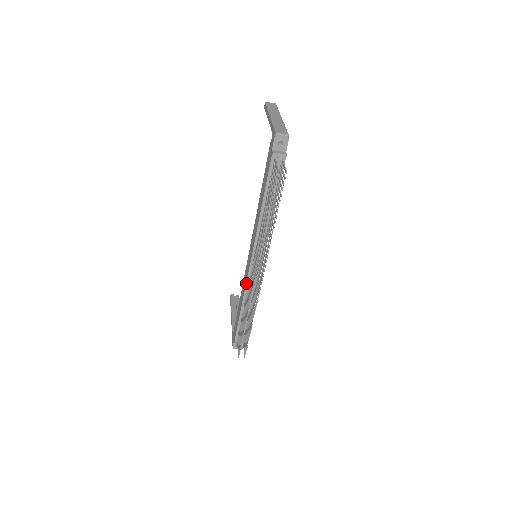
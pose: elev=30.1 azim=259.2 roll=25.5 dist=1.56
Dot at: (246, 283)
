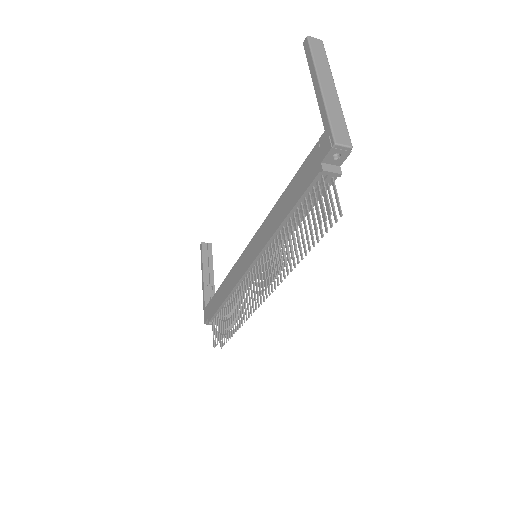
Dot at: (237, 283)
